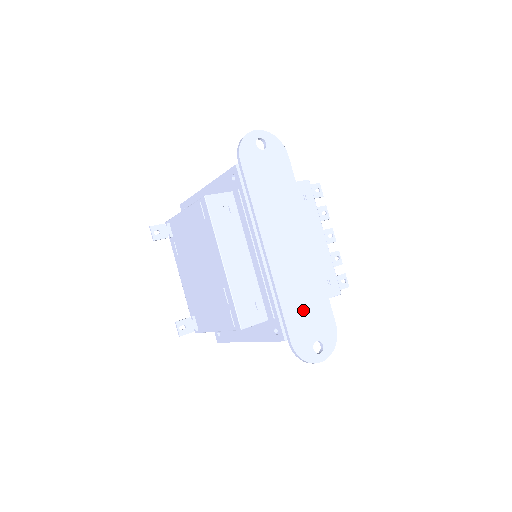
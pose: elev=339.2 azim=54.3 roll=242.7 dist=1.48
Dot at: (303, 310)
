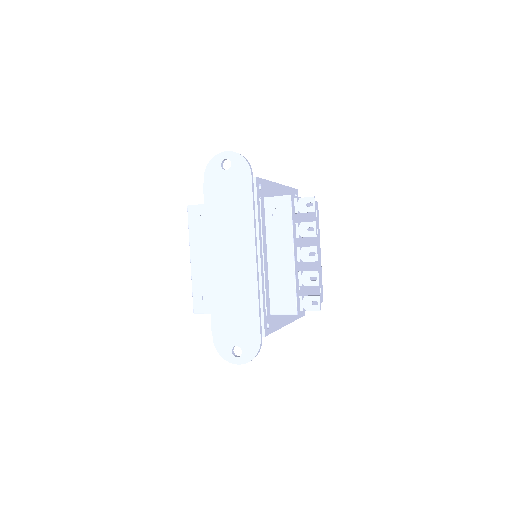
Dot at: (230, 316)
